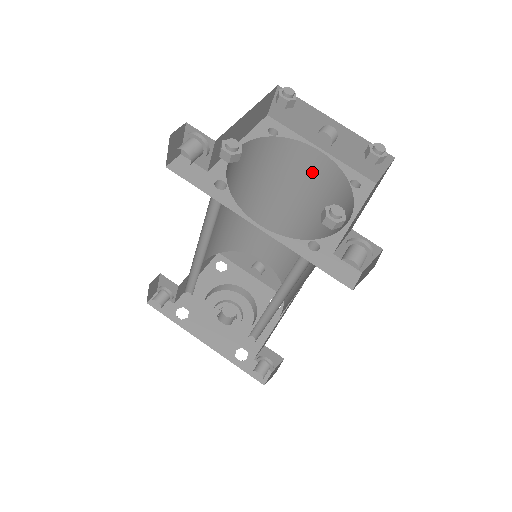
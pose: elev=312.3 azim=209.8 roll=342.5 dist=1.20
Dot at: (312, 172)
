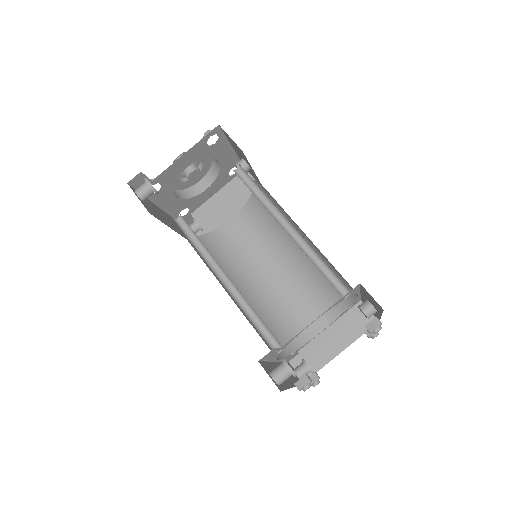
Dot at: (342, 277)
